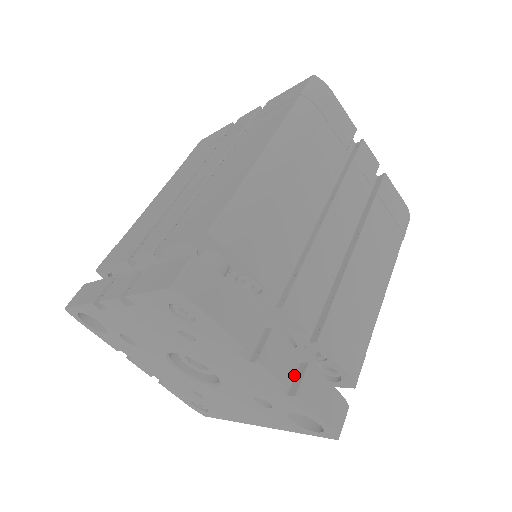
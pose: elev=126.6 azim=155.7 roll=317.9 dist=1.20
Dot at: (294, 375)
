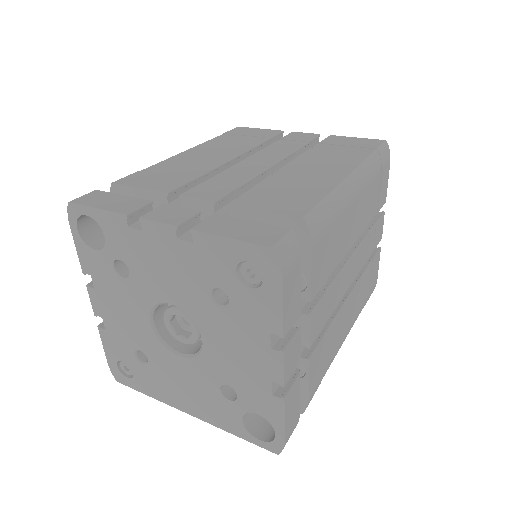
Dot at: occluded
